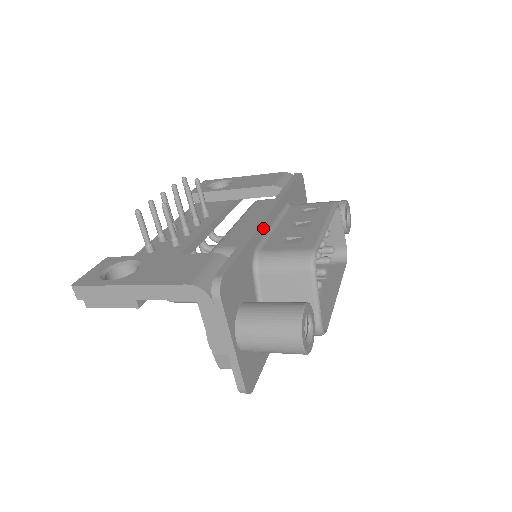
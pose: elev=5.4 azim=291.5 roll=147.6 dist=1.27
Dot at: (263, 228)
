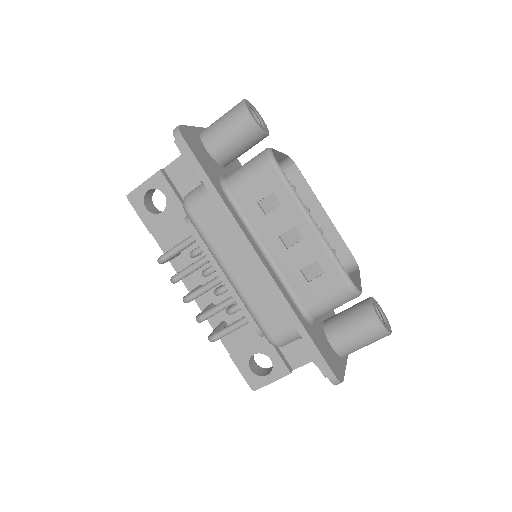
Dot at: occluded
